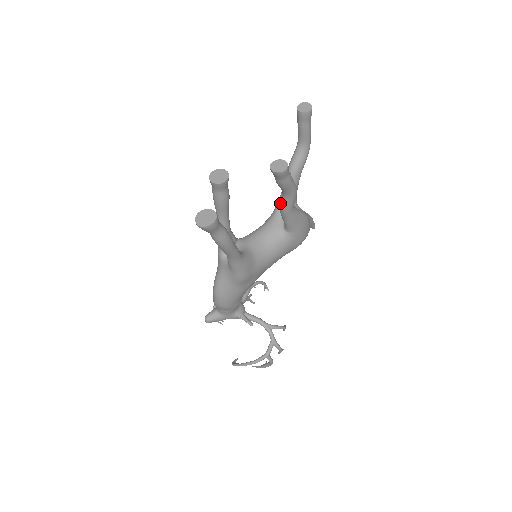
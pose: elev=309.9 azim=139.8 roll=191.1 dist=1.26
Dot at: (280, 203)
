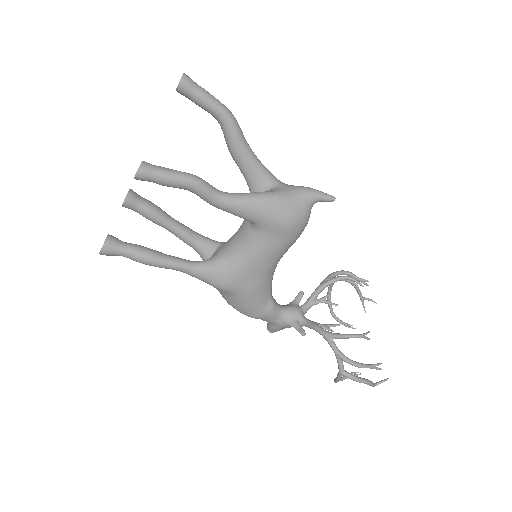
Dot at: occluded
